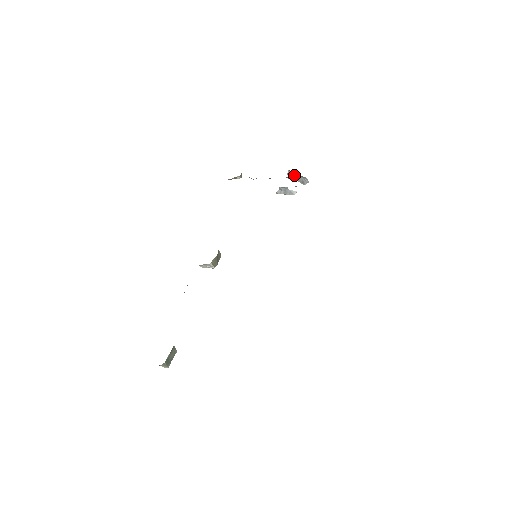
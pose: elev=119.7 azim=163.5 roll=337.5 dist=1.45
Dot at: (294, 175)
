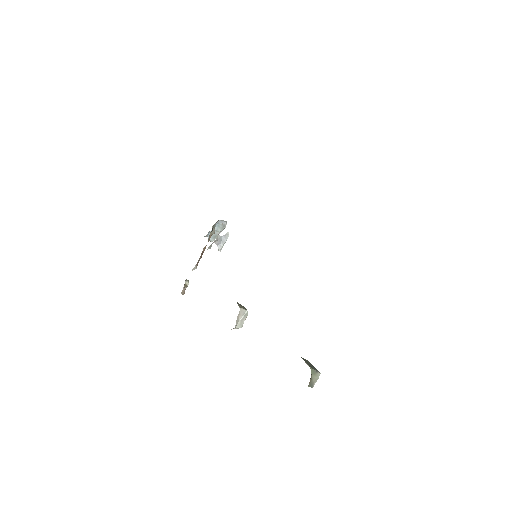
Dot at: (213, 227)
